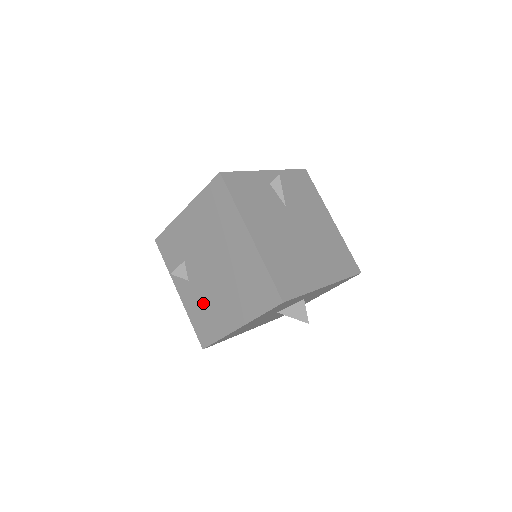
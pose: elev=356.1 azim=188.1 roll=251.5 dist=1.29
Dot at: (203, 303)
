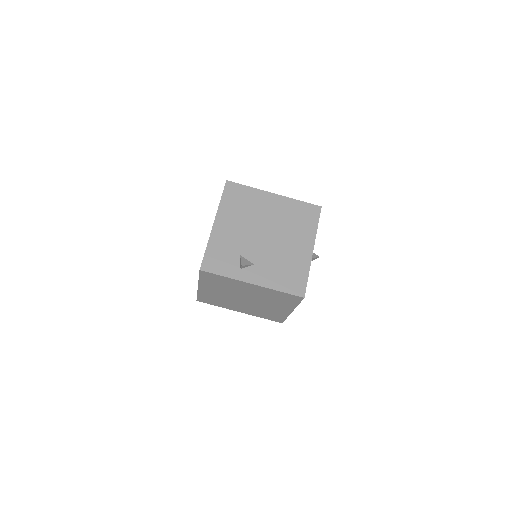
Dot at: (278, 265)
